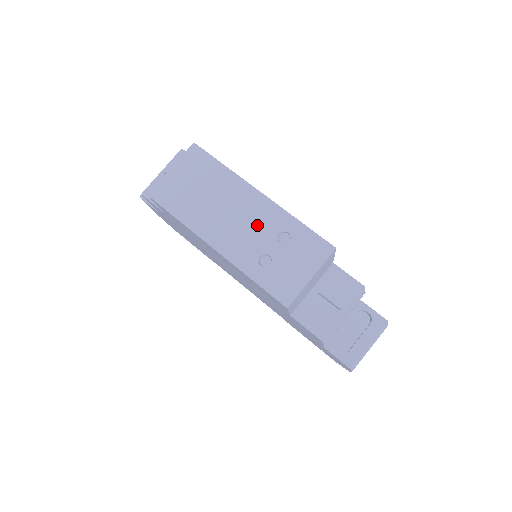
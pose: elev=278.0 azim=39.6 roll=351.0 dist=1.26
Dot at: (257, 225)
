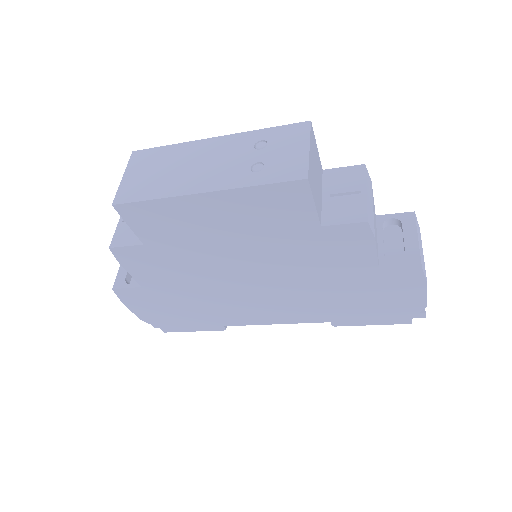
Dot at: (230, 154)
